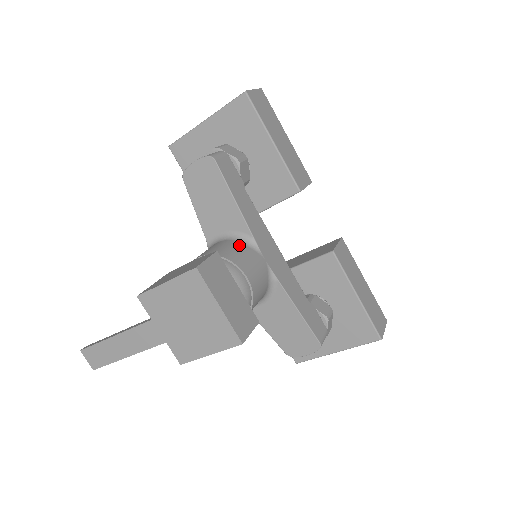
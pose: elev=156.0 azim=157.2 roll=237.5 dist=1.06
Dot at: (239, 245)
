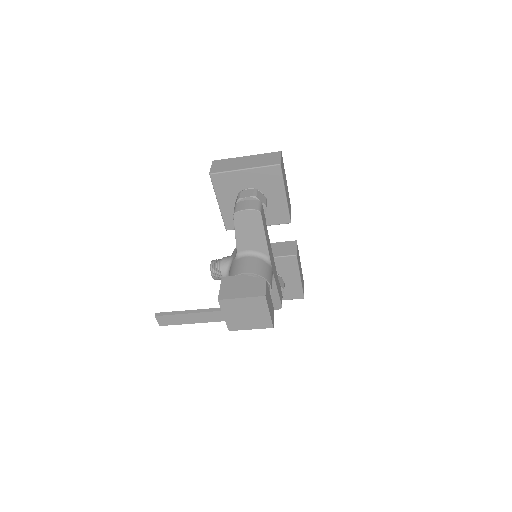
Dot at: (263, 263)
